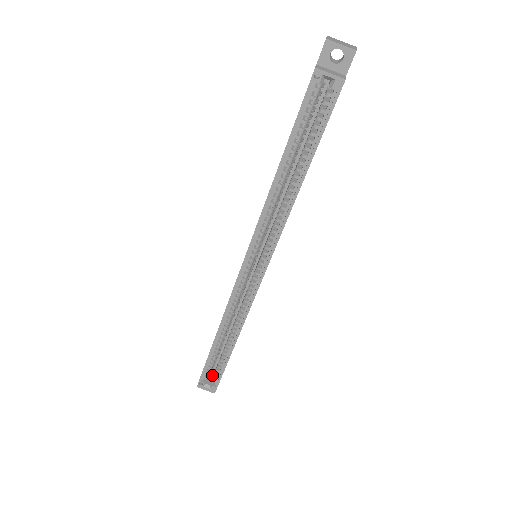
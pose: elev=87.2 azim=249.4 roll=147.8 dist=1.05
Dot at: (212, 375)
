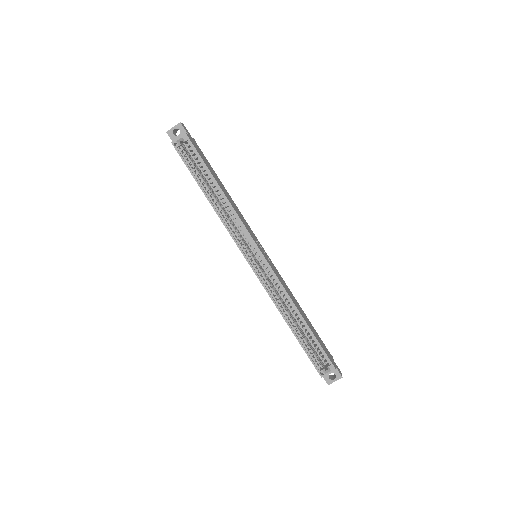
Dot at: occluded
